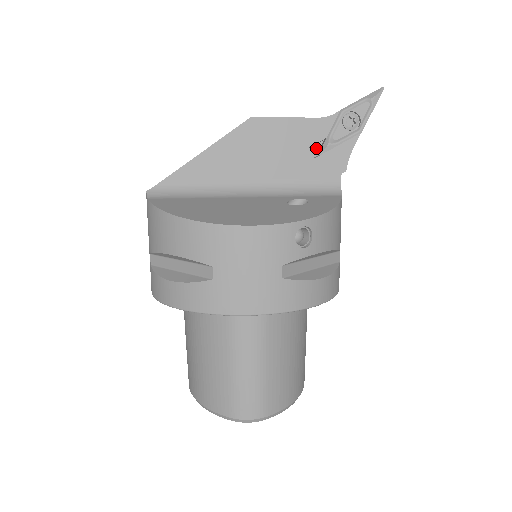
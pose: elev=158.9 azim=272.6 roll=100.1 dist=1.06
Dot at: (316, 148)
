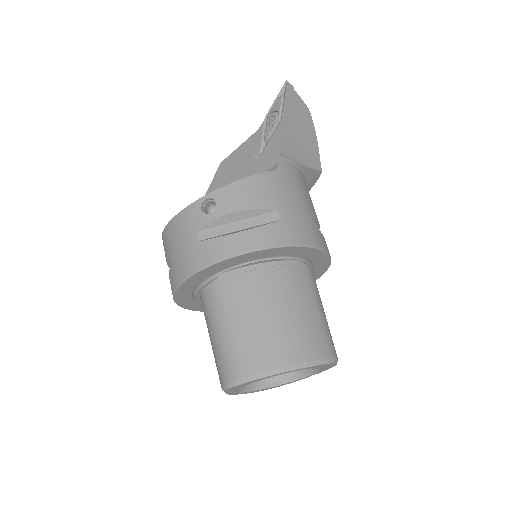
Dot at: occluded
